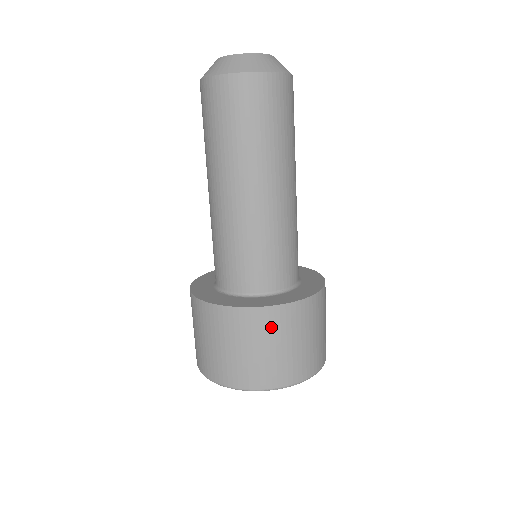
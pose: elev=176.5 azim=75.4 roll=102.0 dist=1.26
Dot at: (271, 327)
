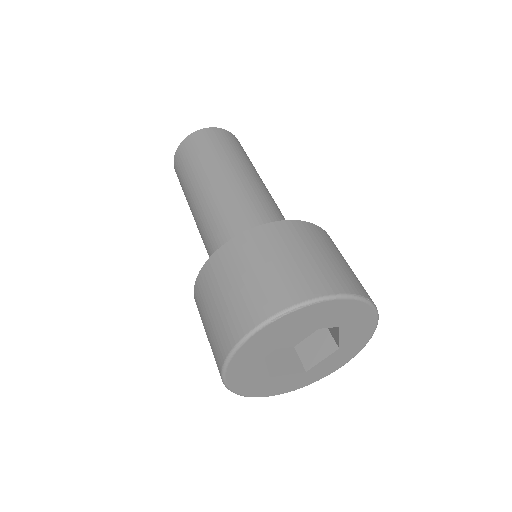
Dot at: (329, 242)
